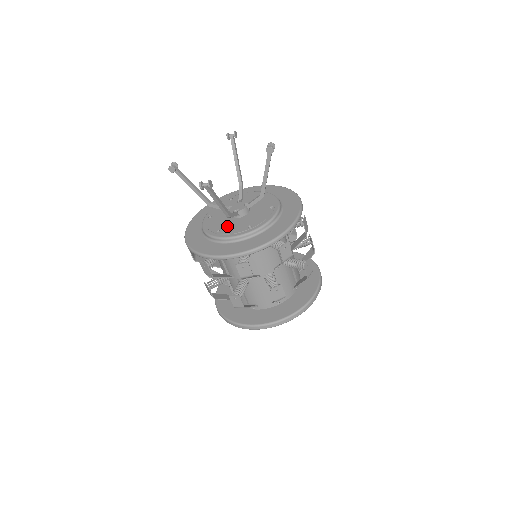
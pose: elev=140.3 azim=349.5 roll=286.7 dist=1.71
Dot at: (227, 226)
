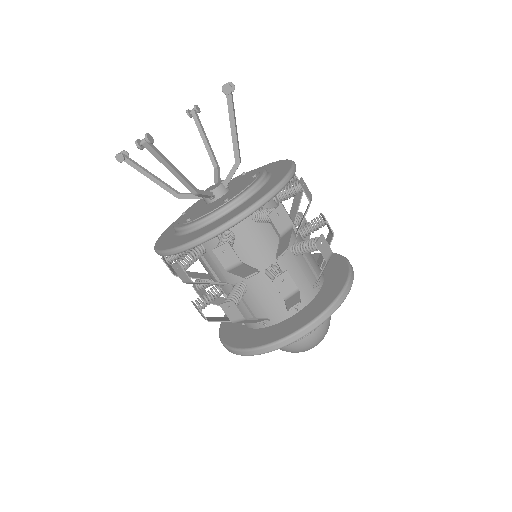
Dot at: (200, 212)
